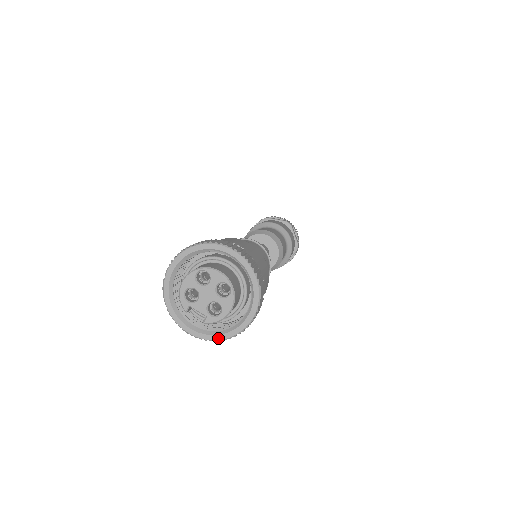
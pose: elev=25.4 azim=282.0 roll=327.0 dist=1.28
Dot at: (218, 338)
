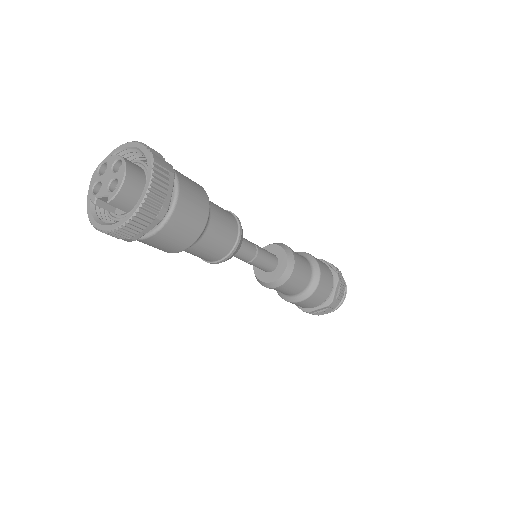
Dot at: (128, 217)
